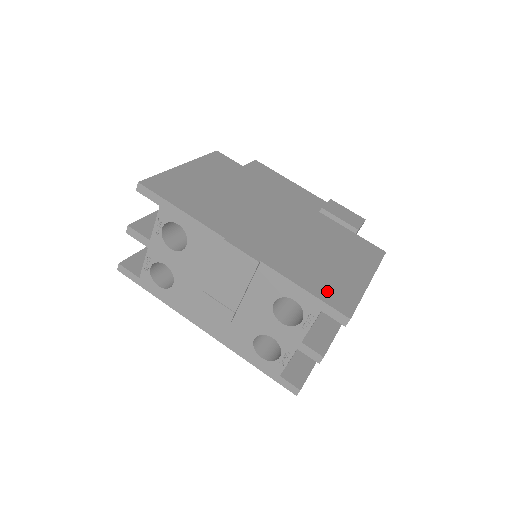
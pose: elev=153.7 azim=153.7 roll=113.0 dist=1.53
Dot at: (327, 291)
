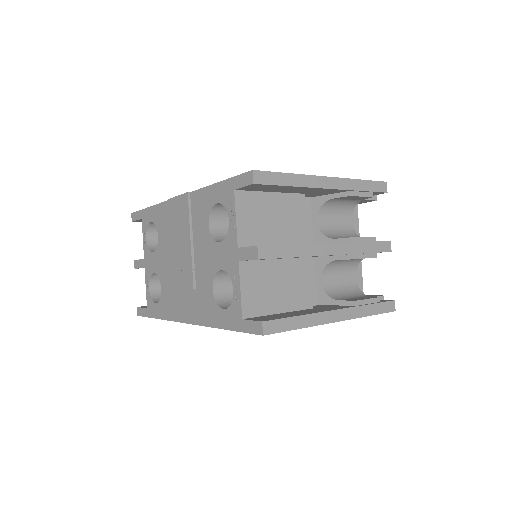
Dot at: occluded
